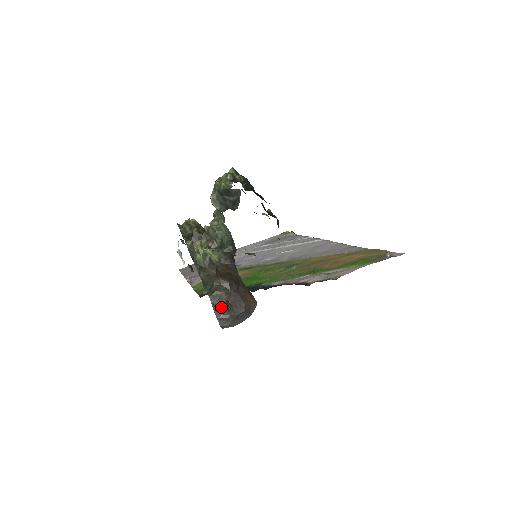
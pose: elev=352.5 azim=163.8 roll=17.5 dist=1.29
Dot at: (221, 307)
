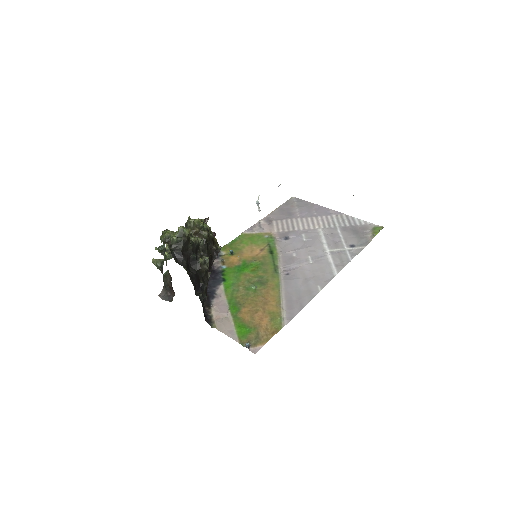
Dot at: (165, 285)
